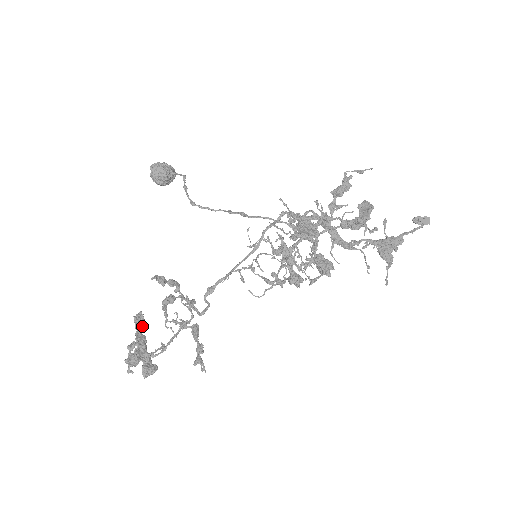
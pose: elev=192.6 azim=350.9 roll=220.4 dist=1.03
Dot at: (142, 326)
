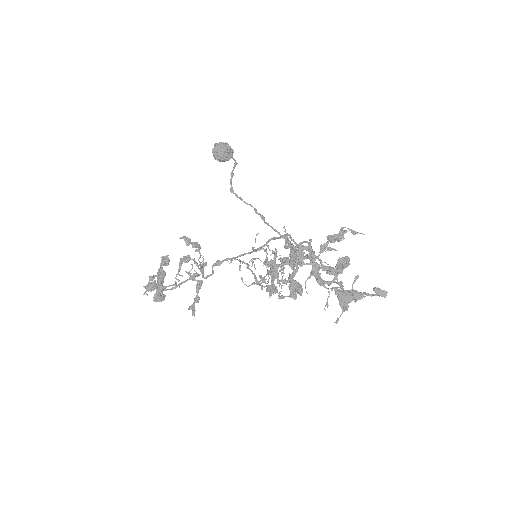
Dot at: (165, 265)
